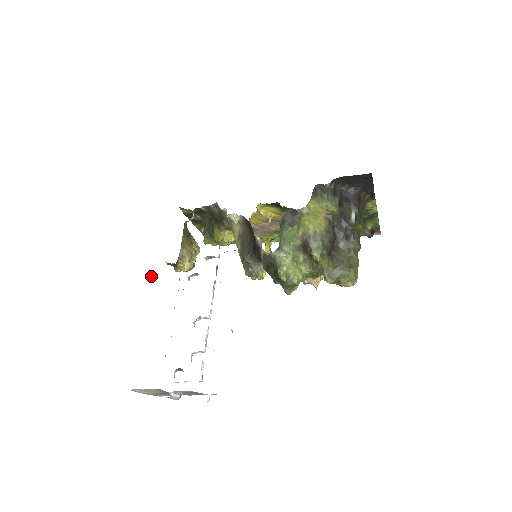
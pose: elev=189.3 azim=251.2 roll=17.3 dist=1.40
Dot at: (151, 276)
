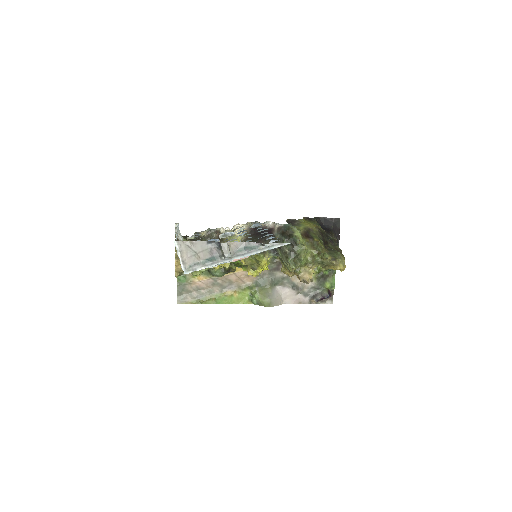
Dot at: (177, 224)
